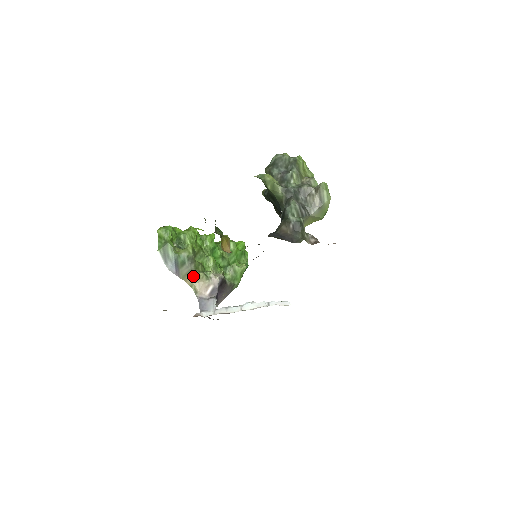
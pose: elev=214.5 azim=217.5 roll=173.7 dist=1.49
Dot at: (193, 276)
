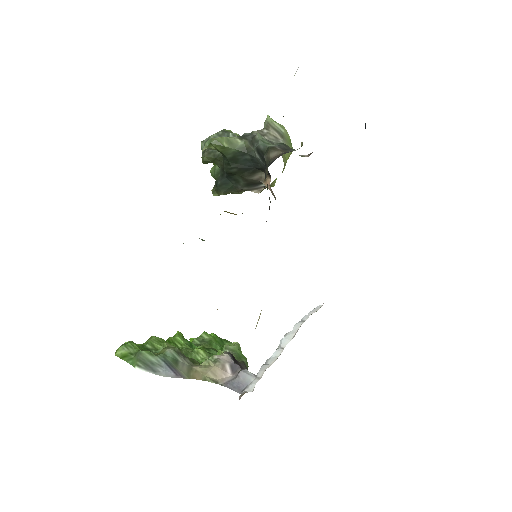
Dot at: (197, 370)
